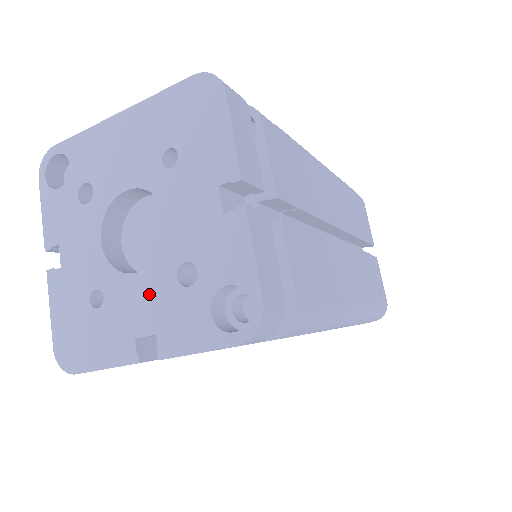
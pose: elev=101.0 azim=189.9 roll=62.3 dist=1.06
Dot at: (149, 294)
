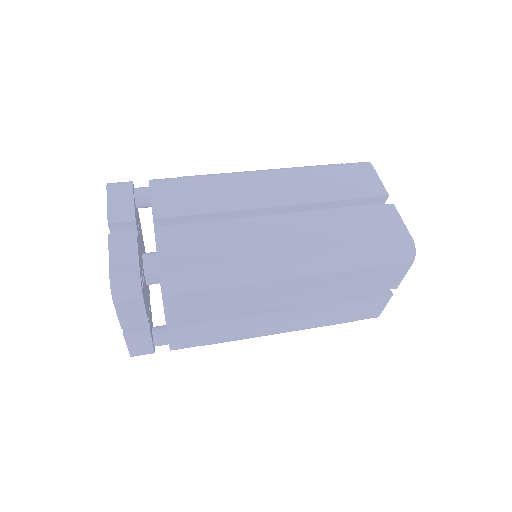
Dot at: occluded
